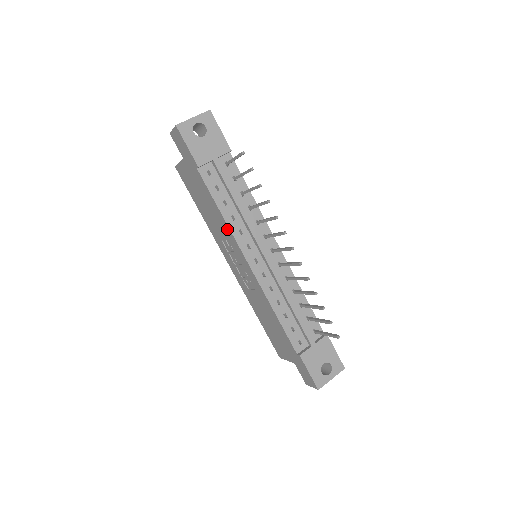
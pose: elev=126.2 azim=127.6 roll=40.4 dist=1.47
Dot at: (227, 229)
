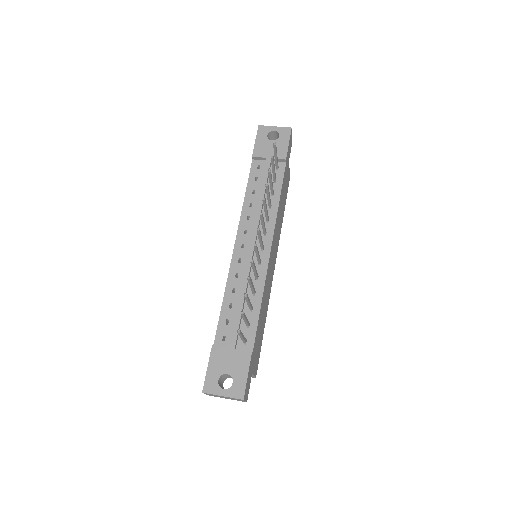
Dot at: occluded
